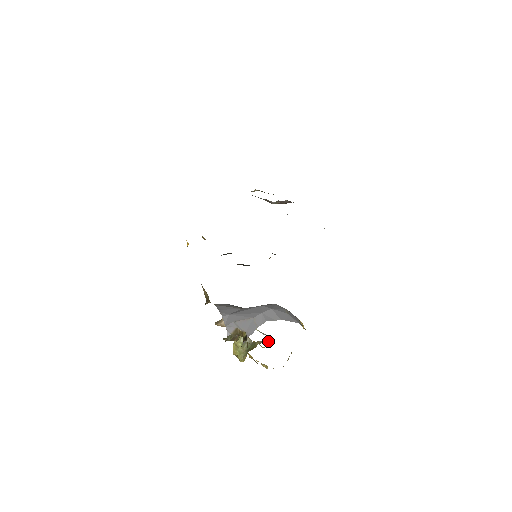
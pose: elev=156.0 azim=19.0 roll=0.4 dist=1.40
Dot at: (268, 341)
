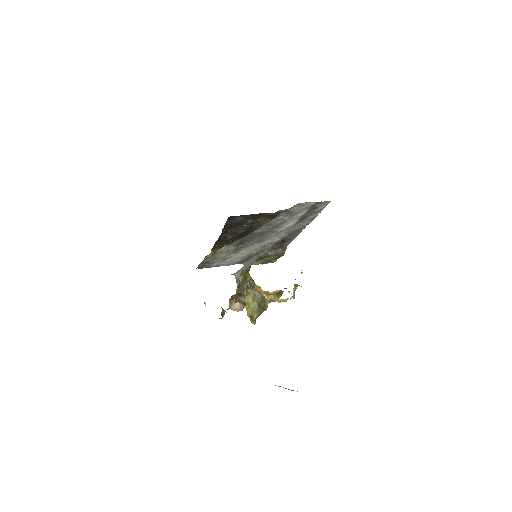
Dot at: (275, 296)
